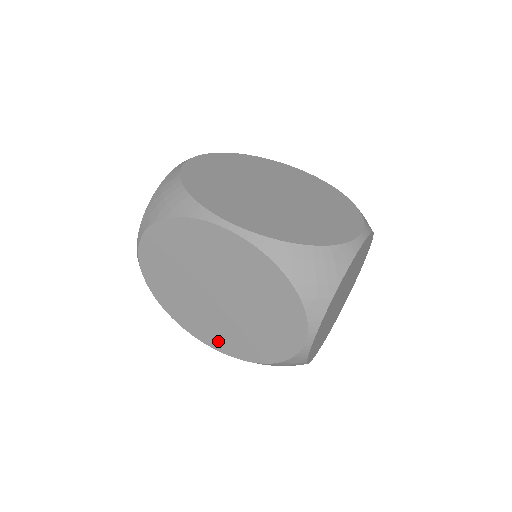
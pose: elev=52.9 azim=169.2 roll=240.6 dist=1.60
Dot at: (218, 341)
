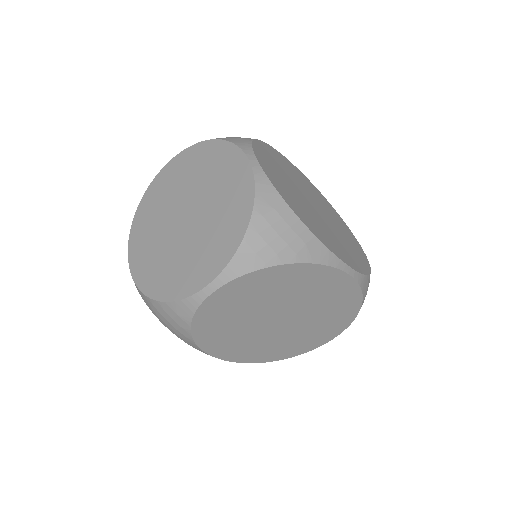
Dot at: (244, 355)
